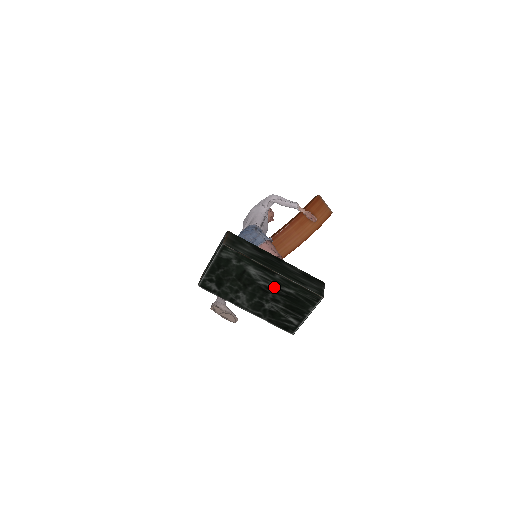
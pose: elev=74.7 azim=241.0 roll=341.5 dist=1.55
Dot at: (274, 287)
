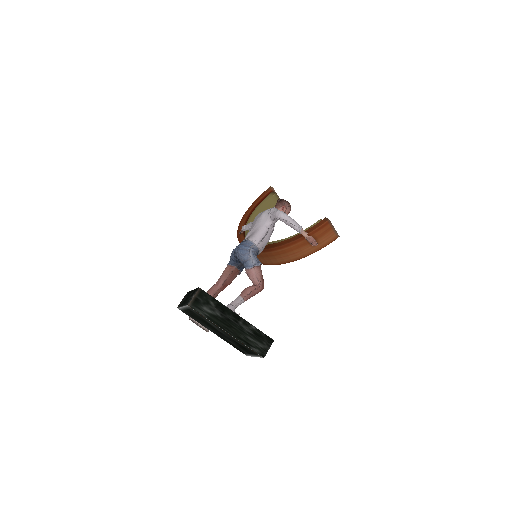
Dot at: (228, 336)
